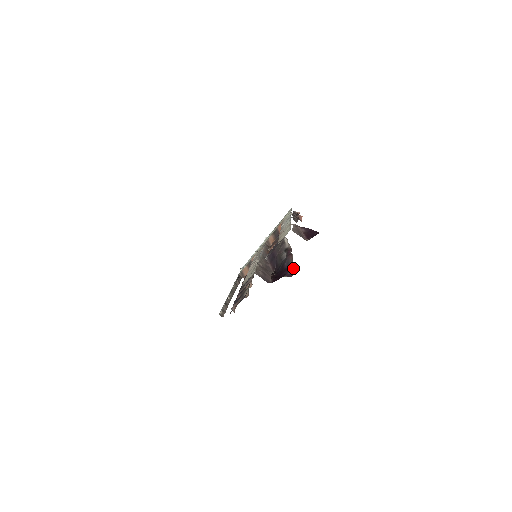
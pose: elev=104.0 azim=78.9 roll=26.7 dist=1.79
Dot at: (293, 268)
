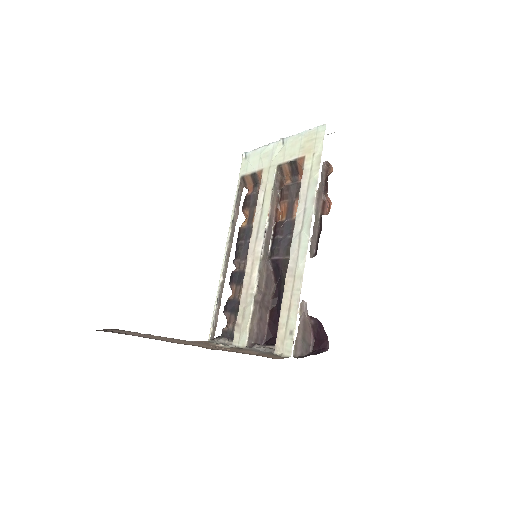
Dot at: occluded
